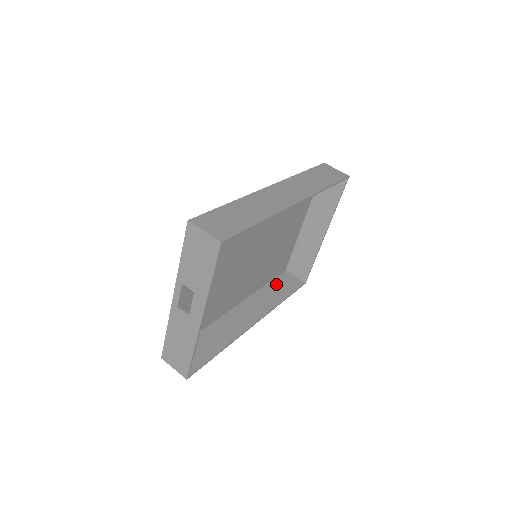
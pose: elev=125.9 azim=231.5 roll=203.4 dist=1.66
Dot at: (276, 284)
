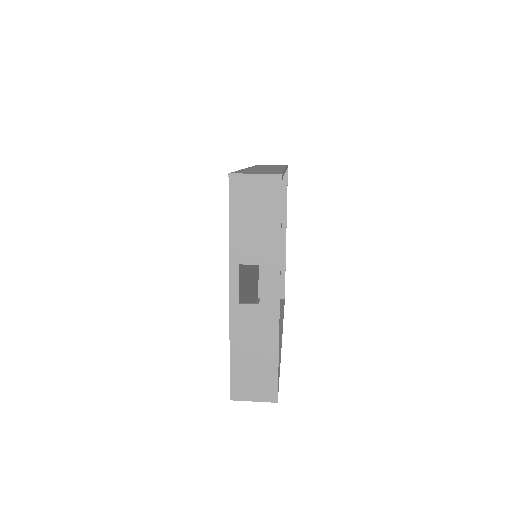
Dot at: occluded
